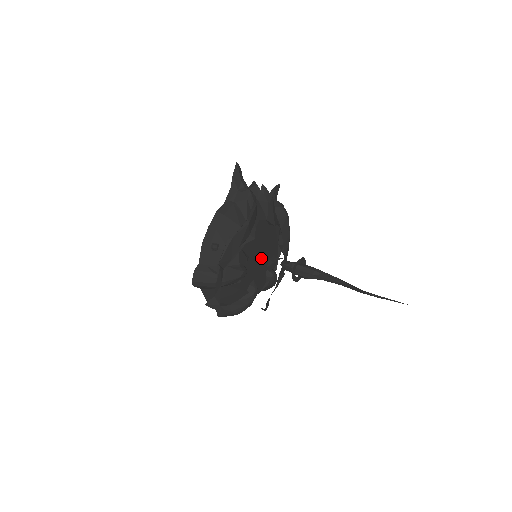
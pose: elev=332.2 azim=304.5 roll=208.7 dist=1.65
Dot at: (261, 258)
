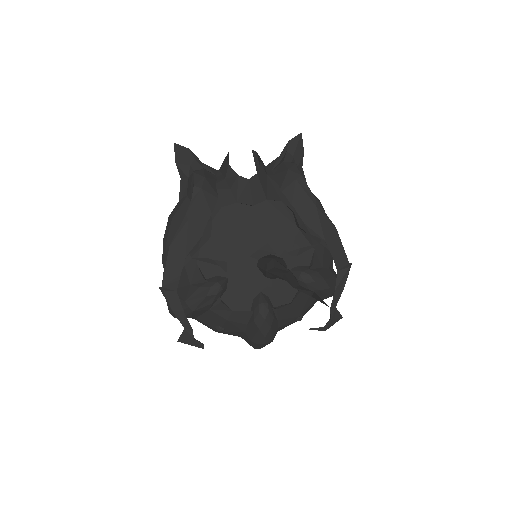
Dot at: occluded
